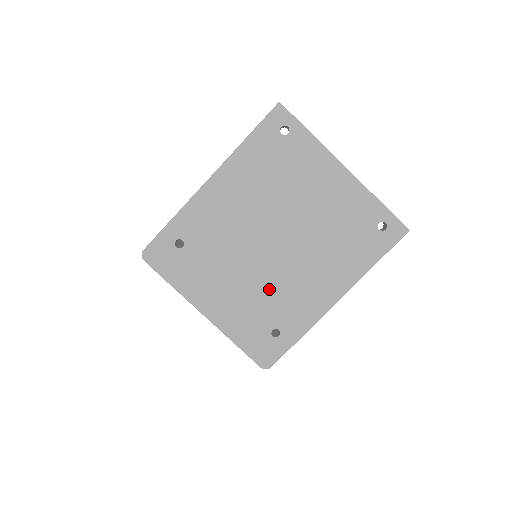
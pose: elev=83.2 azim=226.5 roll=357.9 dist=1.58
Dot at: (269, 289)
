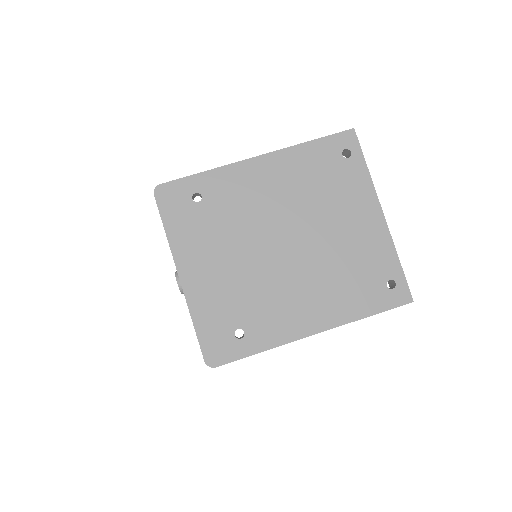
Dot at: (257, 286)
